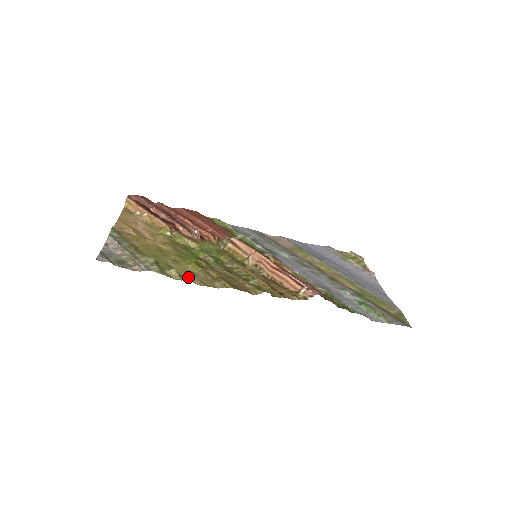
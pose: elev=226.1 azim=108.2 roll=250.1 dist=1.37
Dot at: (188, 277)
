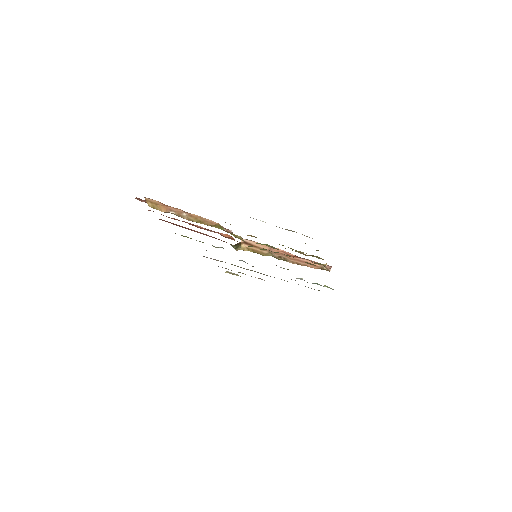
Dot at: occluded
